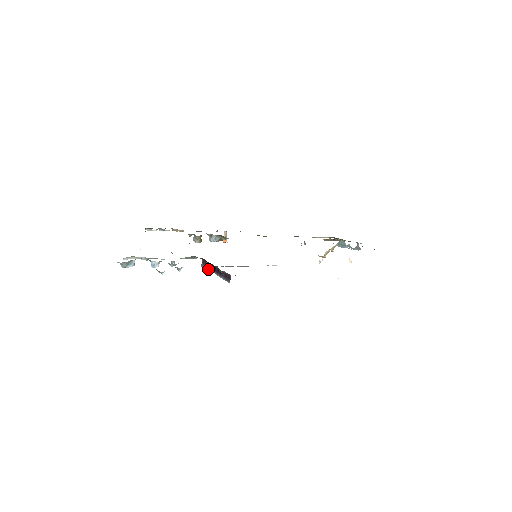
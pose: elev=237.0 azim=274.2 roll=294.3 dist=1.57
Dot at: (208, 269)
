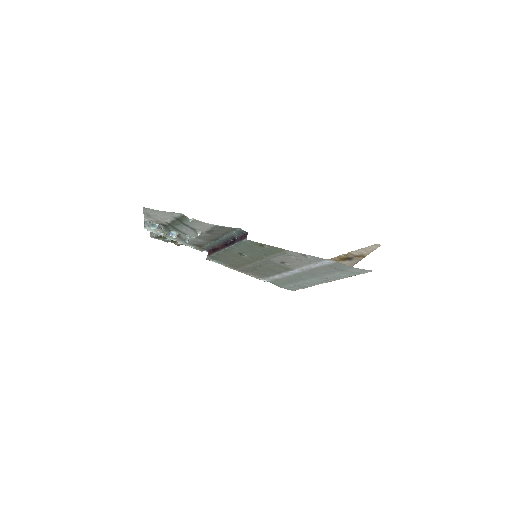
Dot at: (216, 252)
